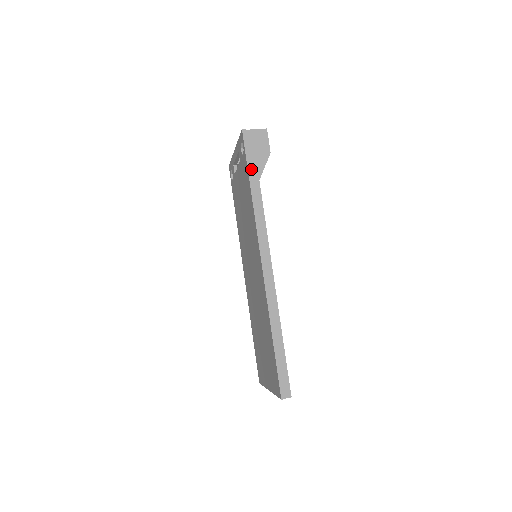
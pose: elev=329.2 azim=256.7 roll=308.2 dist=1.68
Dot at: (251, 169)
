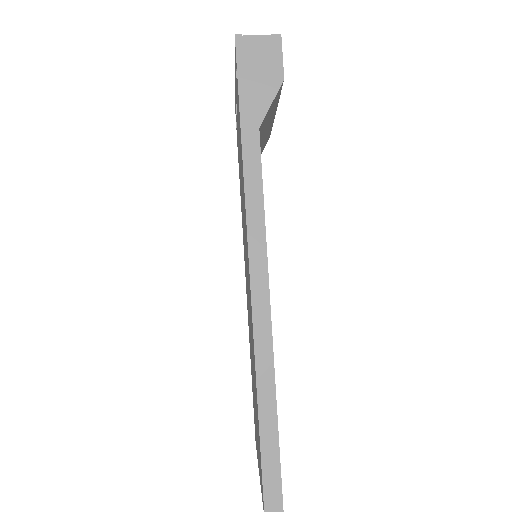
Dot at: (245, 107)
